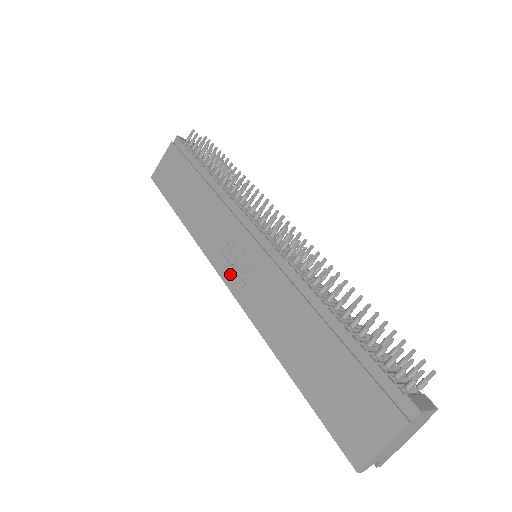
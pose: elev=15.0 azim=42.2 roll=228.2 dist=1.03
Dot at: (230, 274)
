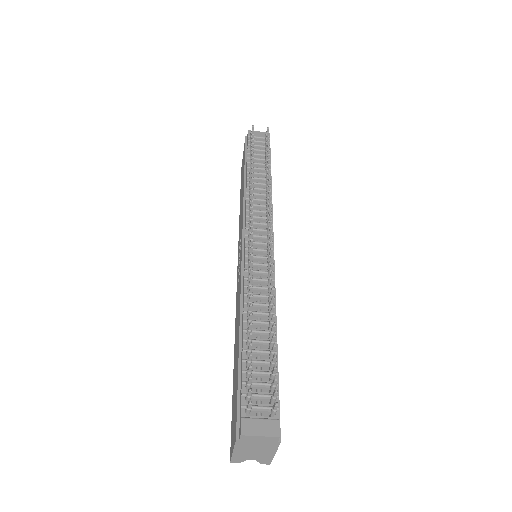
Dot at: occluded
